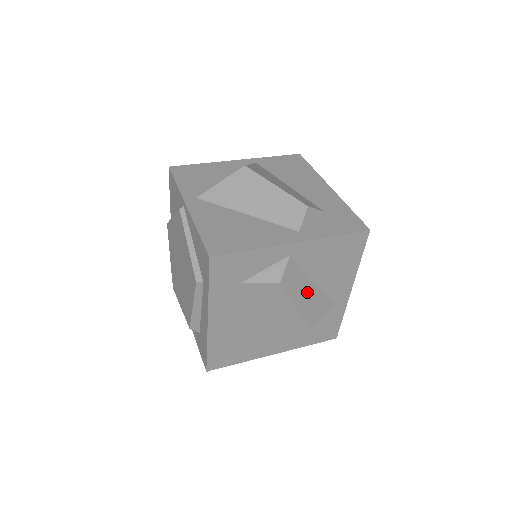
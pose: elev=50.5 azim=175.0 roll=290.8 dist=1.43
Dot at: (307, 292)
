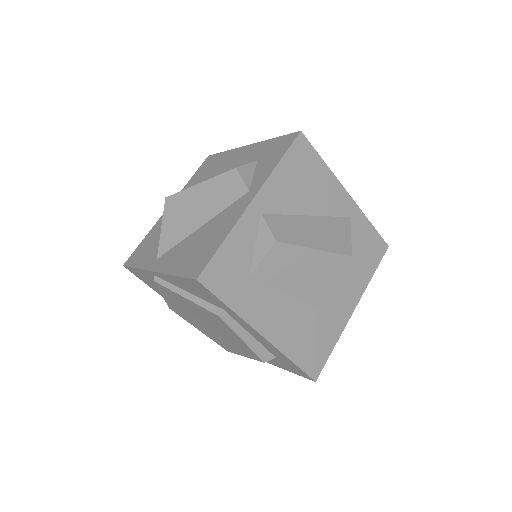
Dot at: (312, 229)
